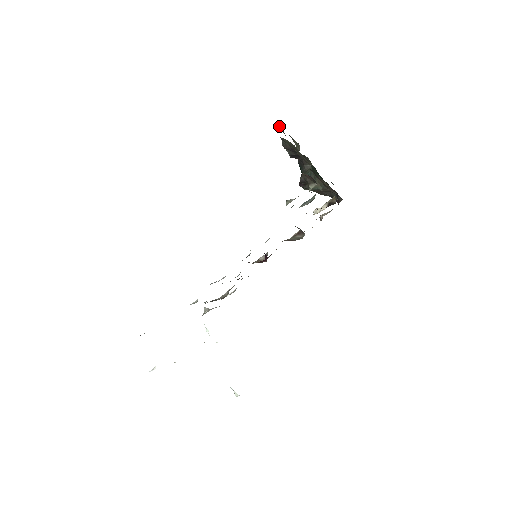
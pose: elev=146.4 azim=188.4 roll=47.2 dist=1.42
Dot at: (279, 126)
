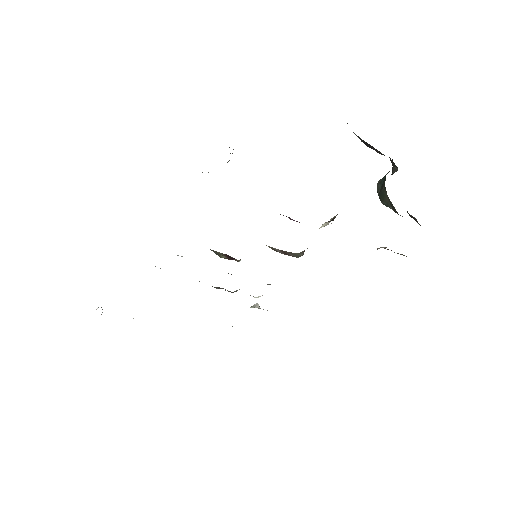
Dot at: occluded
